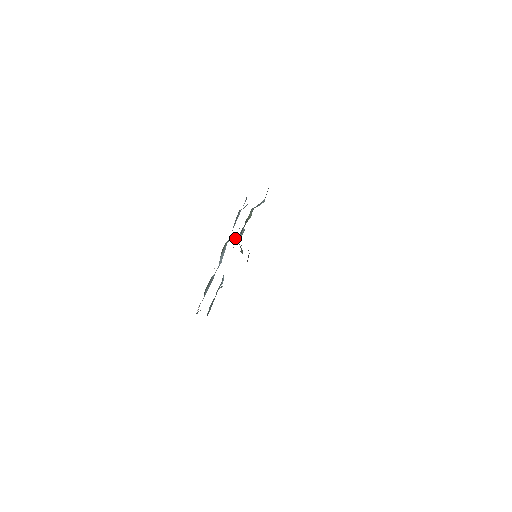
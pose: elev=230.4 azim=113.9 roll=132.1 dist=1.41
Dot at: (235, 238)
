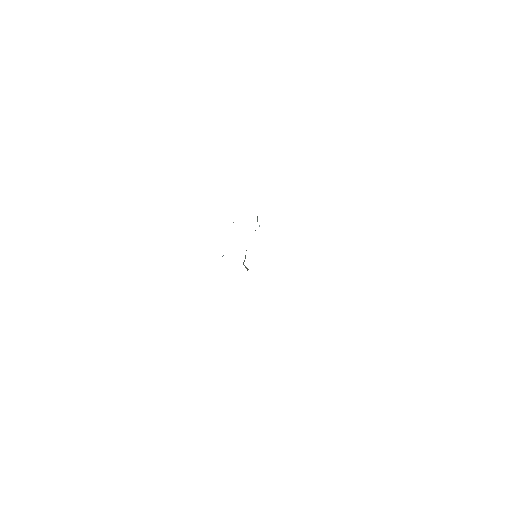
Dot at: occluded
